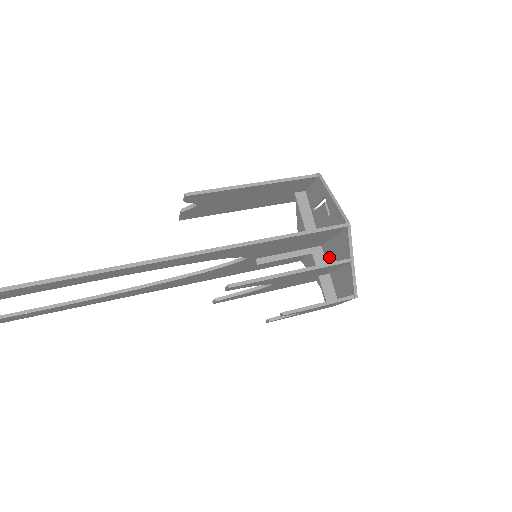
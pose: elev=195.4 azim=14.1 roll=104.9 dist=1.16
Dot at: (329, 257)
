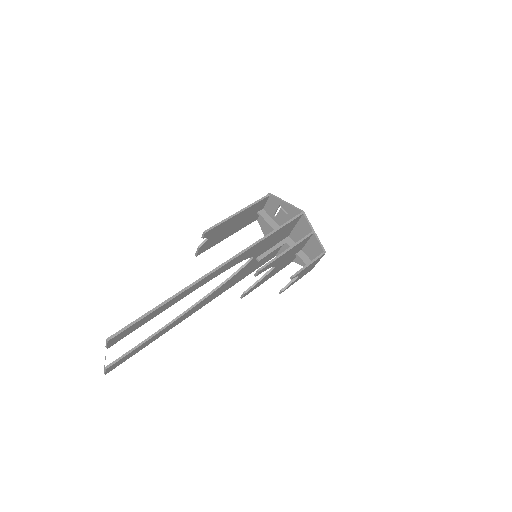
Dot at: (297, 240)
